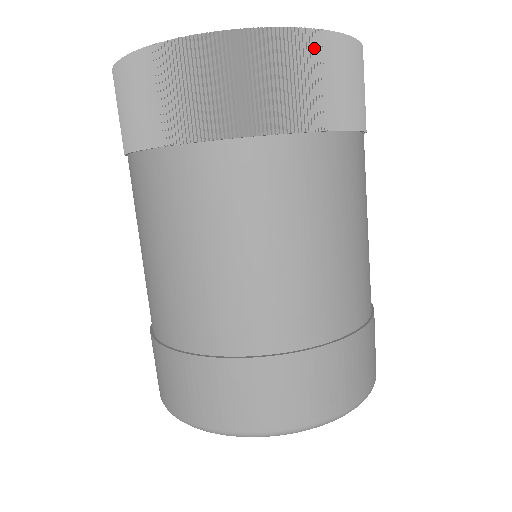
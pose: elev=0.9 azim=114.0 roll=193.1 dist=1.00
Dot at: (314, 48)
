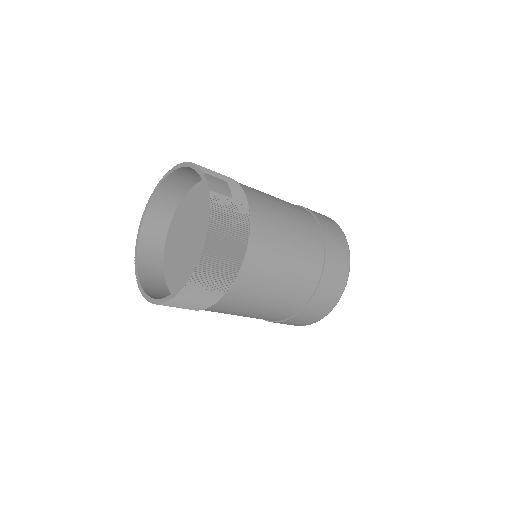
Dot at: (176, 302)
